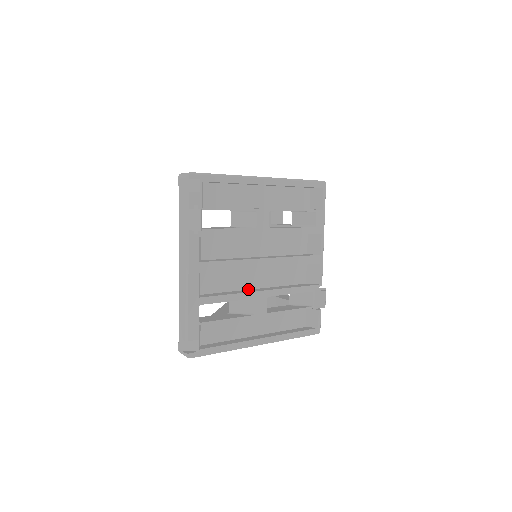
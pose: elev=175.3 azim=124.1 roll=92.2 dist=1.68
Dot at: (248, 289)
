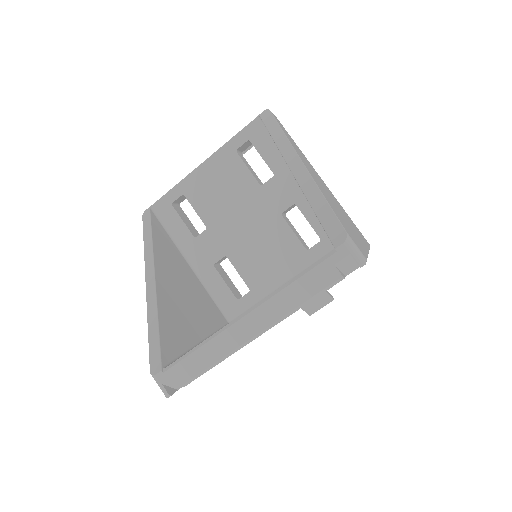
Dot at: occluded
